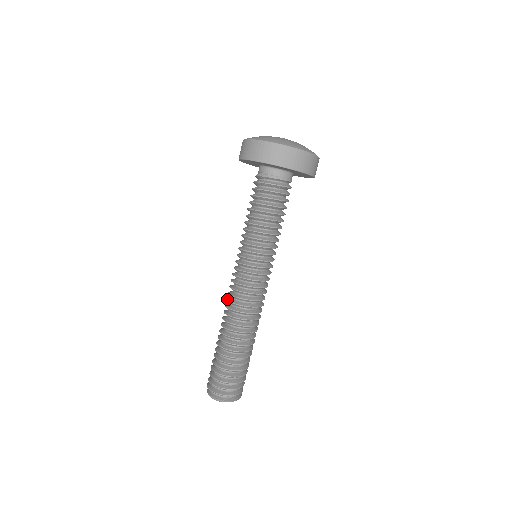
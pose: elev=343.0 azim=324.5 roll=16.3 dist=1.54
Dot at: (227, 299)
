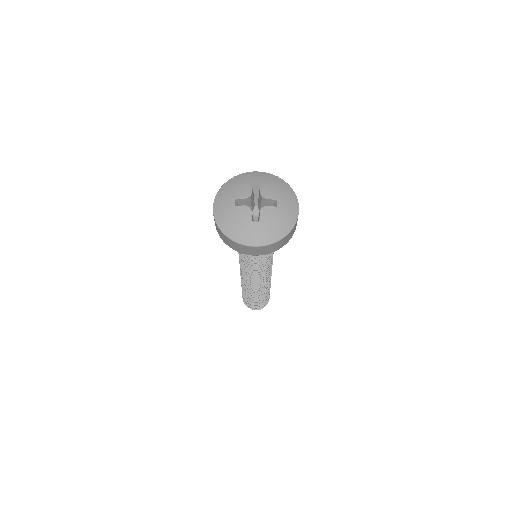
Dot at: occluded
